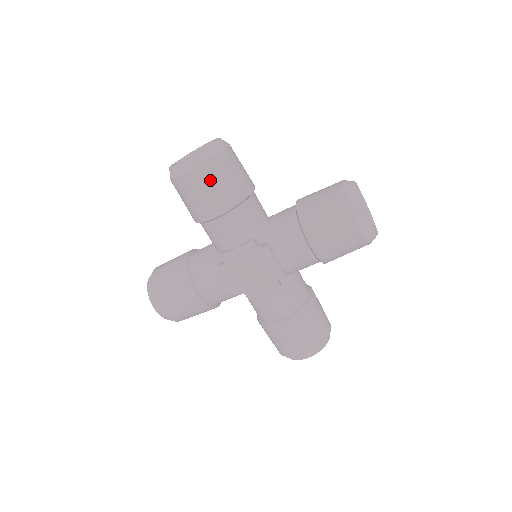
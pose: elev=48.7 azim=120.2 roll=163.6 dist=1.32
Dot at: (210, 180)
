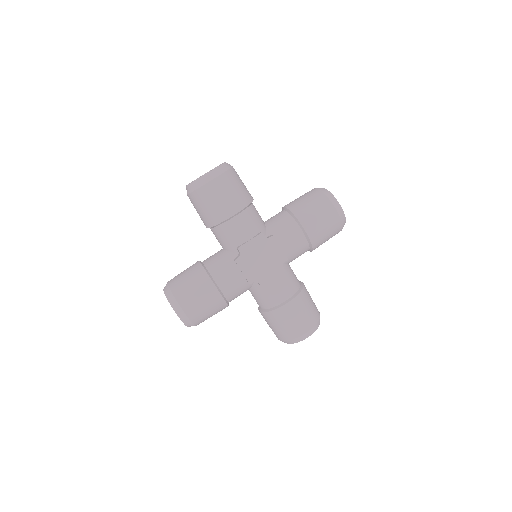
Dot at: (228, 186)
